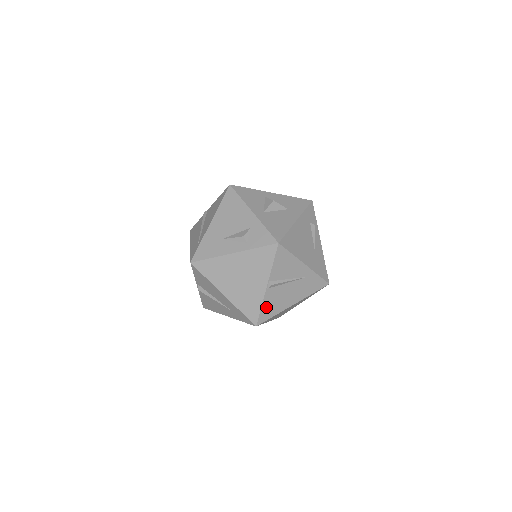
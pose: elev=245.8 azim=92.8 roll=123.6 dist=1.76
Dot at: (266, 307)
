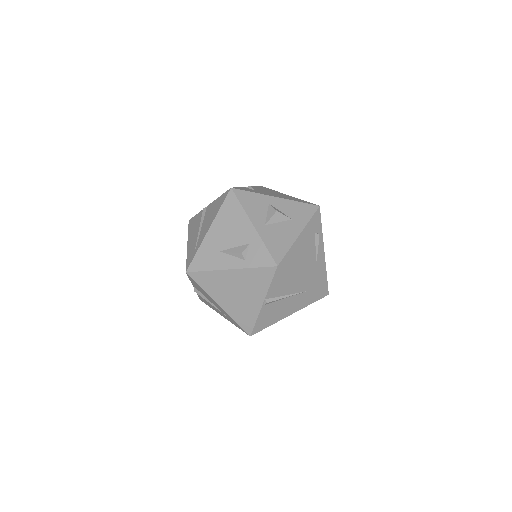
Dot at: (261, 320)
